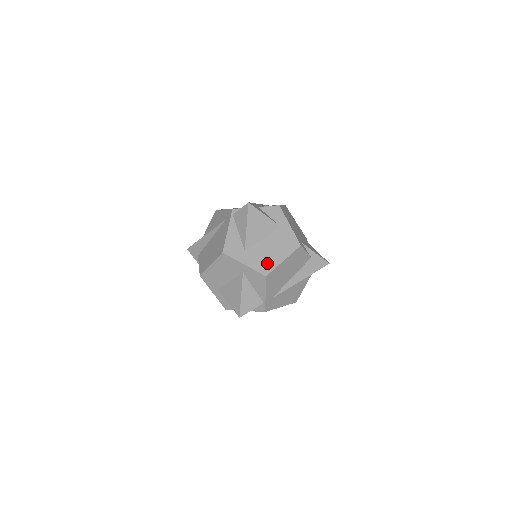
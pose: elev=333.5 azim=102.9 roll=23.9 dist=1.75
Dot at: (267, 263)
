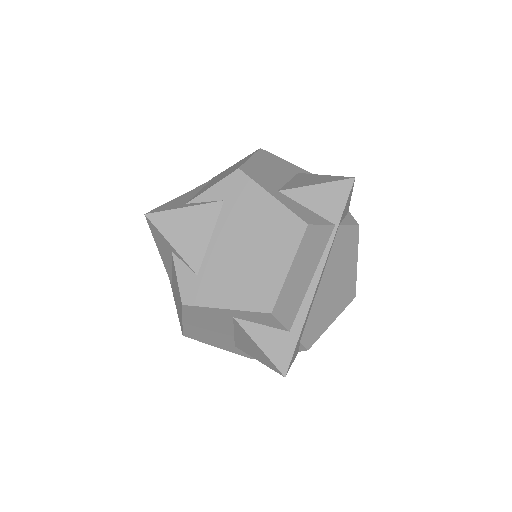
Dot at: occluded
